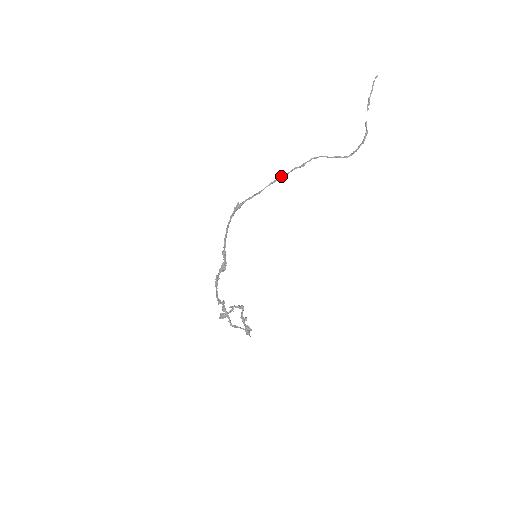
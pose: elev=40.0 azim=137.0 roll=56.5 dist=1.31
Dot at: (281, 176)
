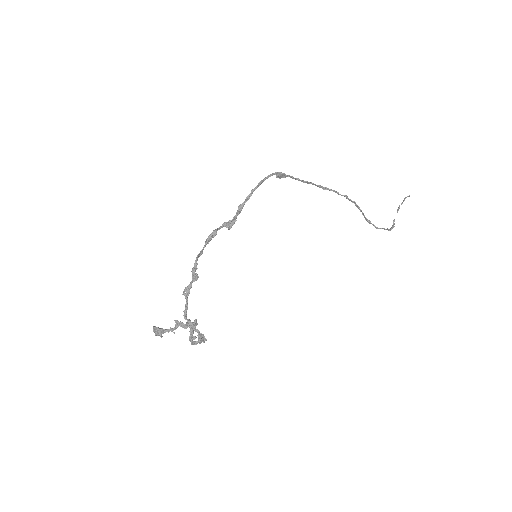
Dot at: (325, 187)
